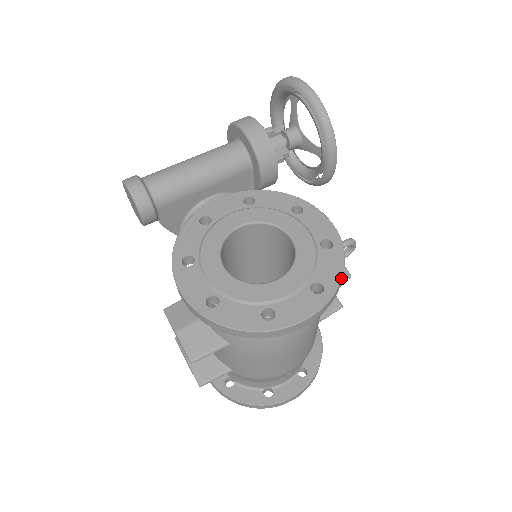
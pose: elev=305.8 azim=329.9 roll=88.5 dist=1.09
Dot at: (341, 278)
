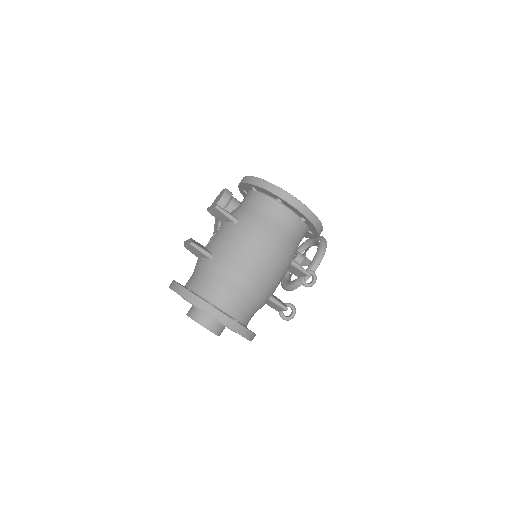
Dot at: (320, 221)
